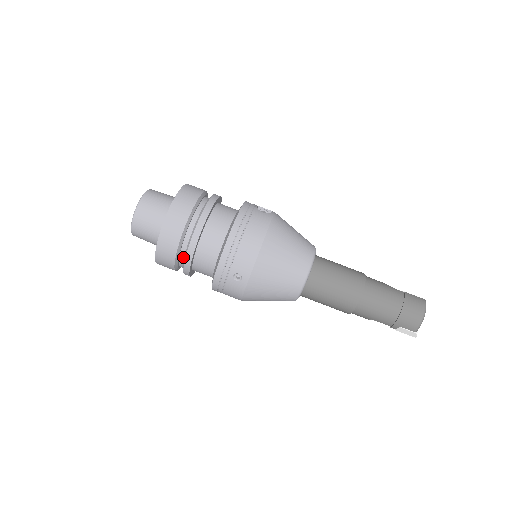
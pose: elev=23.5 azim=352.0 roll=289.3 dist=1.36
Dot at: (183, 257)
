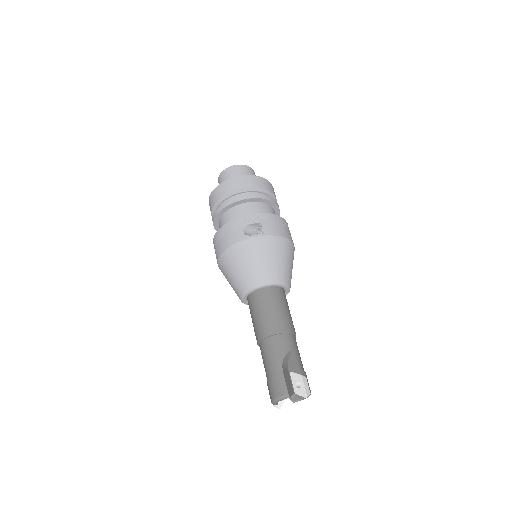
Dot at: occluded
